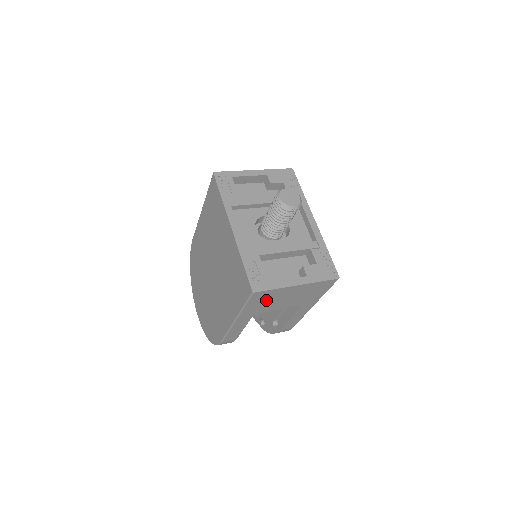
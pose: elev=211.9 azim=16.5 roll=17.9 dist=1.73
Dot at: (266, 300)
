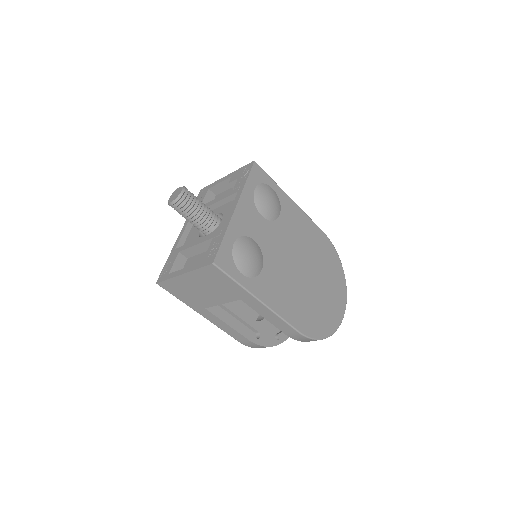
Dot at: (185, 292)
